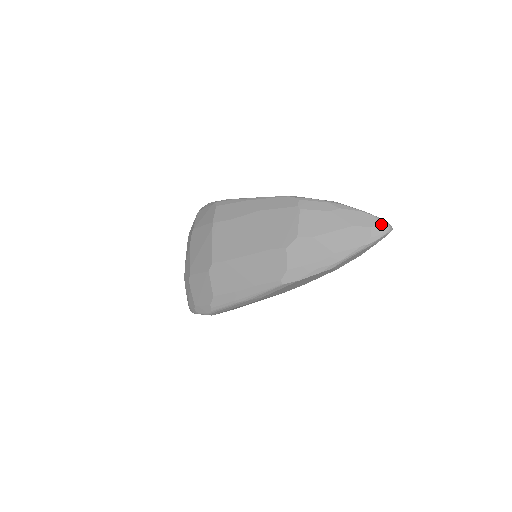
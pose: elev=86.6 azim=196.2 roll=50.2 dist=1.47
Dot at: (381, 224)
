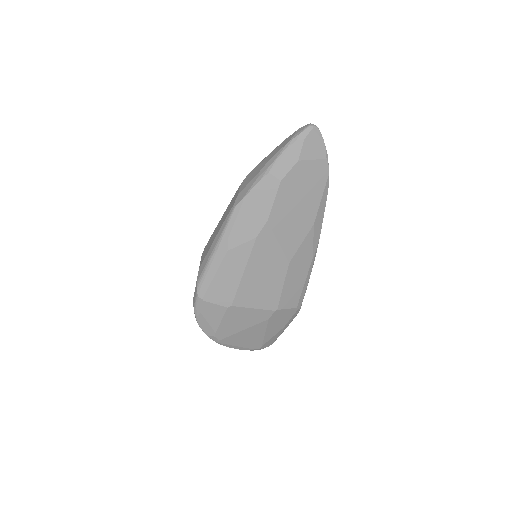
Dot at: (304, 126)
